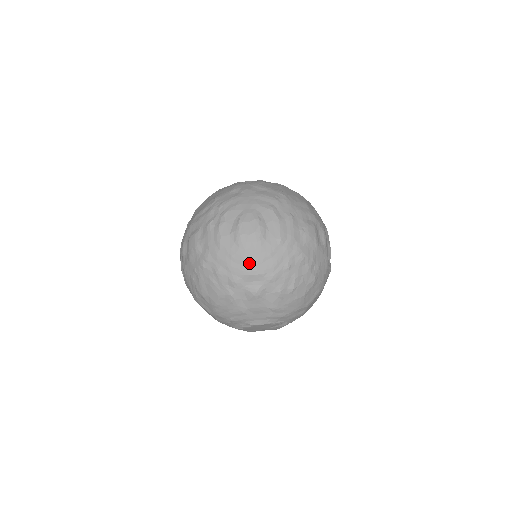
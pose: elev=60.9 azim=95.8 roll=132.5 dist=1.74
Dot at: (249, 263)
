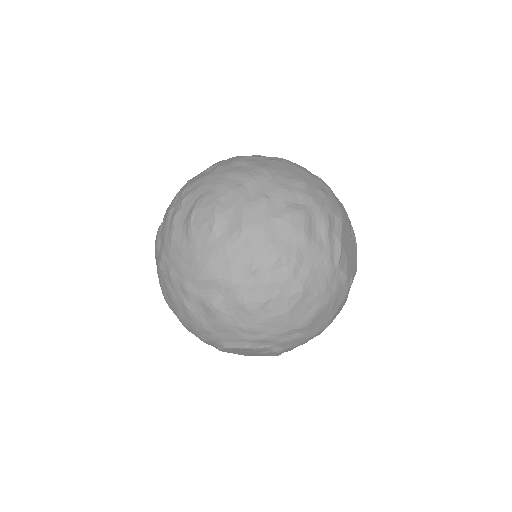
Dot at: (200, 264)
